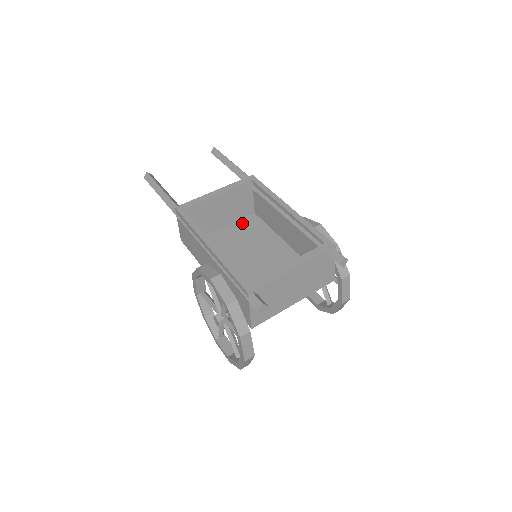
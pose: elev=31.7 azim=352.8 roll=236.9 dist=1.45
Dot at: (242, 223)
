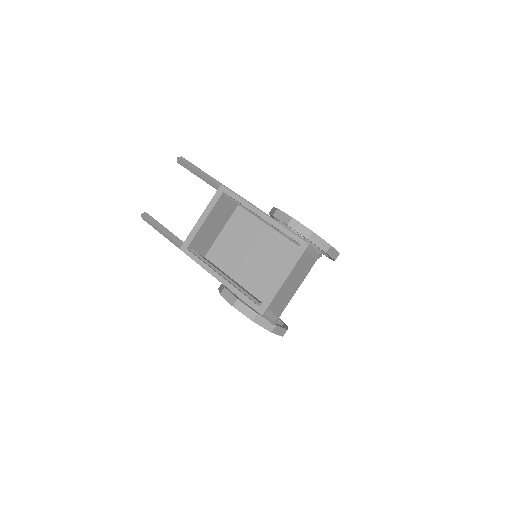
Dot at: (233, 220)
